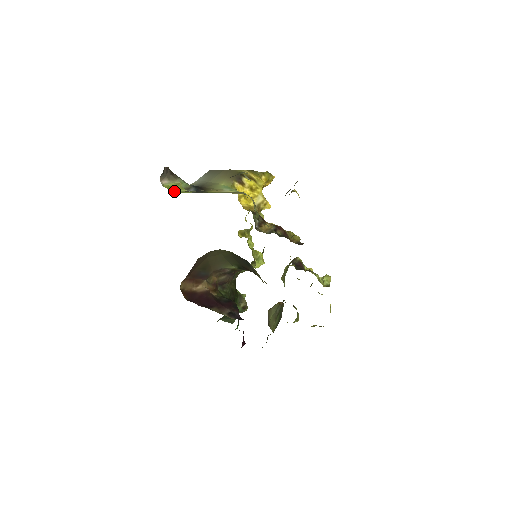
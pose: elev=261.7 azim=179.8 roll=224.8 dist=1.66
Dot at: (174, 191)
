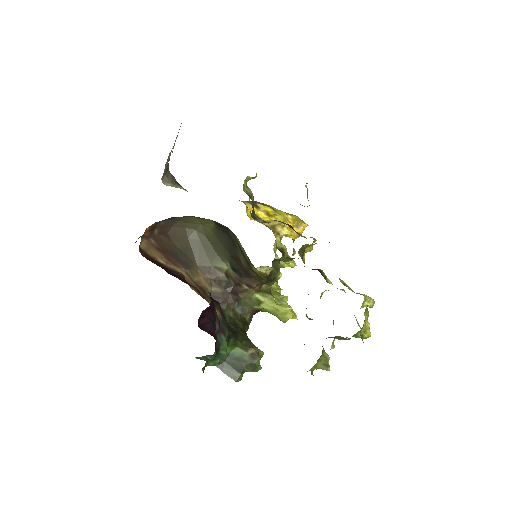
Dot at: occluded
